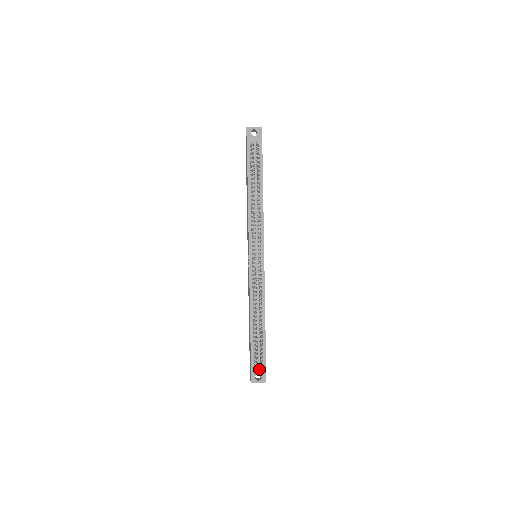
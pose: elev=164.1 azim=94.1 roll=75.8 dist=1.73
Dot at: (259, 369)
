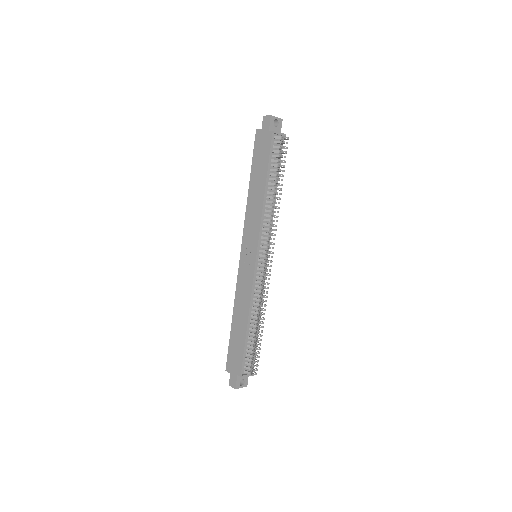
Dot at: (248, 374)
